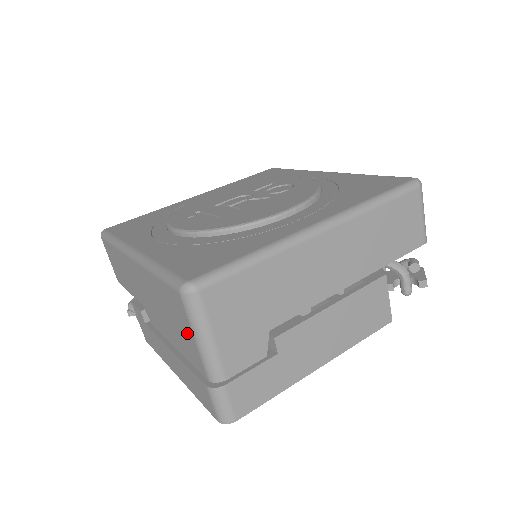
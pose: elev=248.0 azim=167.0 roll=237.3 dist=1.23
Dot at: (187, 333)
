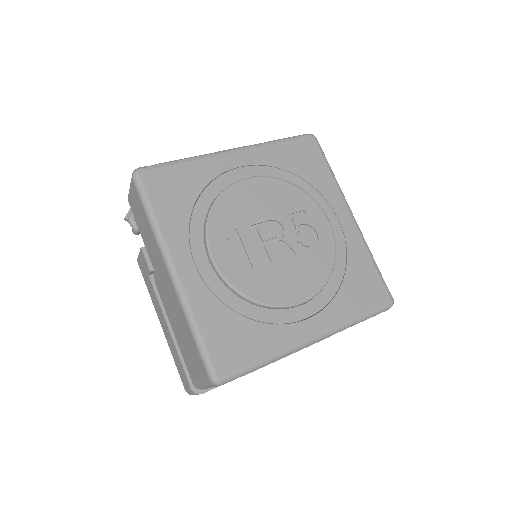
Dot at: (196, 370)
